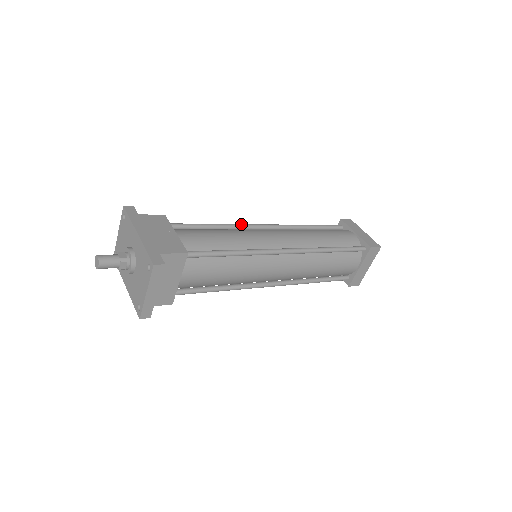
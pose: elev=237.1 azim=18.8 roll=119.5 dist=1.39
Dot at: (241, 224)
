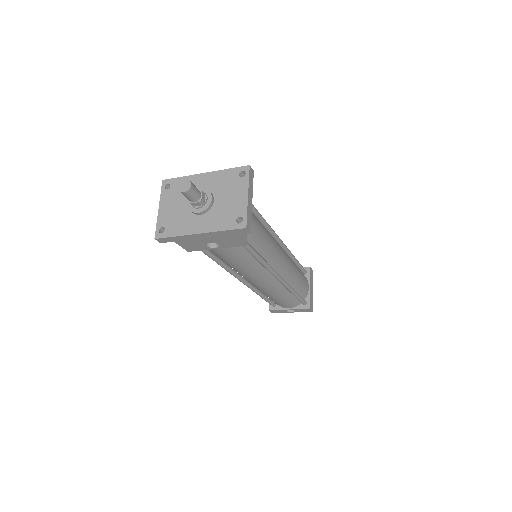
Dot at: occluded
